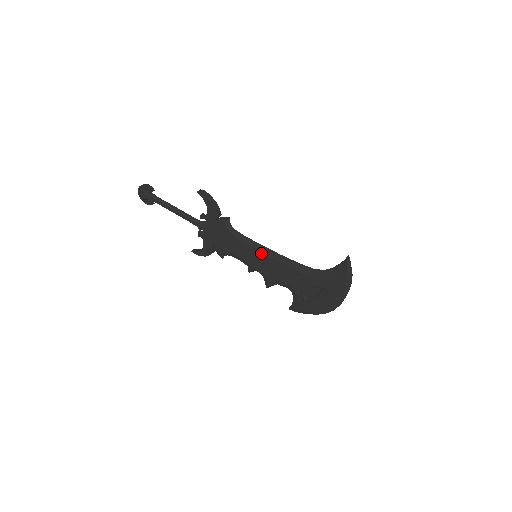
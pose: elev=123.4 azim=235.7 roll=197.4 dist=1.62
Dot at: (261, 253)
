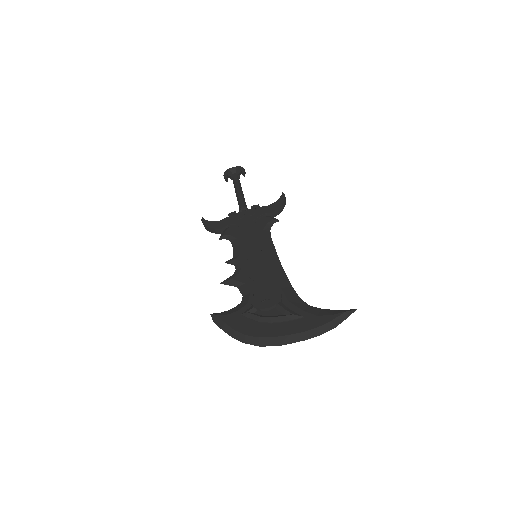
Dot at: (267, 255)
